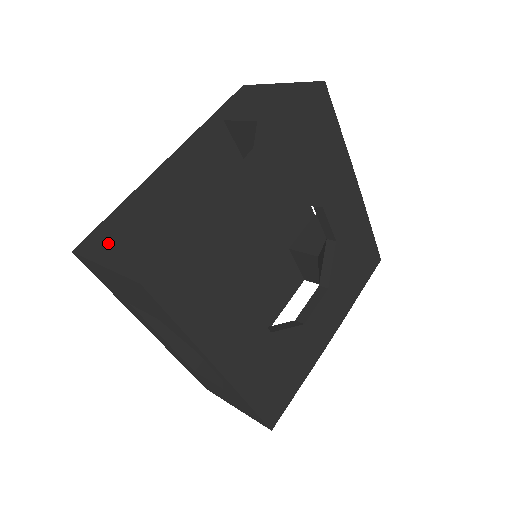
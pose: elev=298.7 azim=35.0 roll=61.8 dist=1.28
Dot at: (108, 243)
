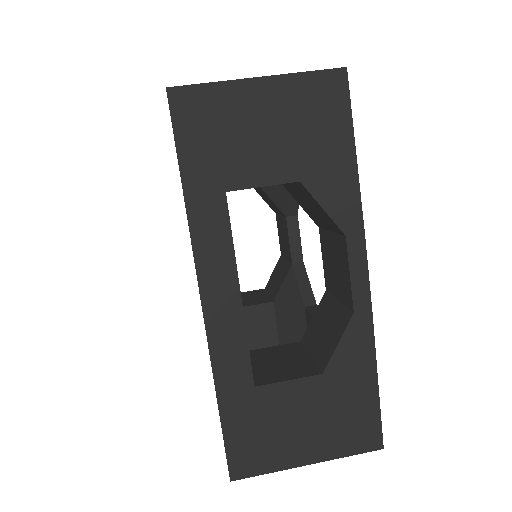
Dot at: (278, 444)
